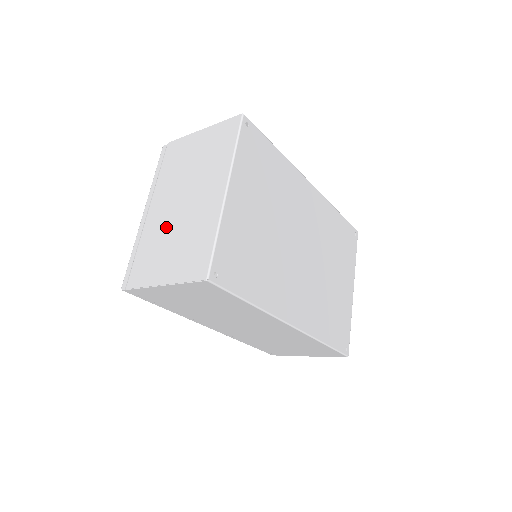
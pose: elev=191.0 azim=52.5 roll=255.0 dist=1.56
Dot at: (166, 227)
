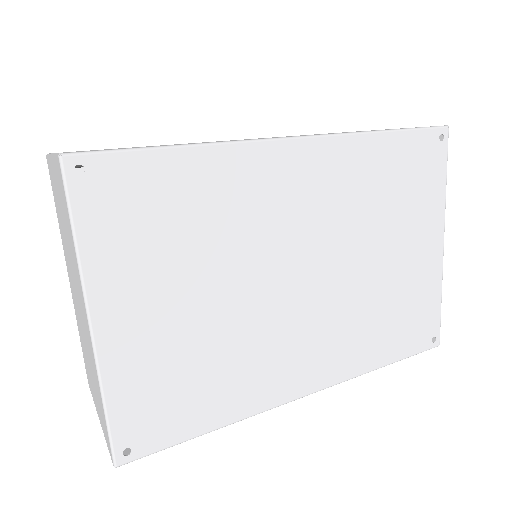
Dot at: (80, 327)
